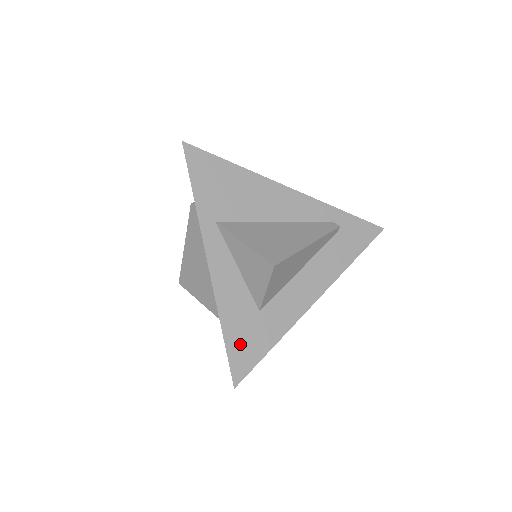
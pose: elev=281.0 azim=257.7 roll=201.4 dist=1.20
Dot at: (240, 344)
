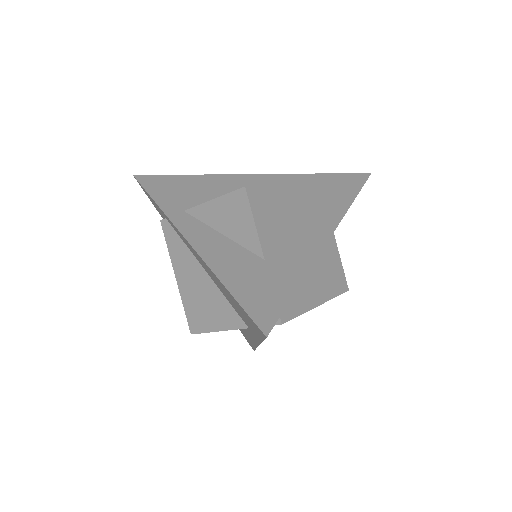
Dot at: (254, 293)
